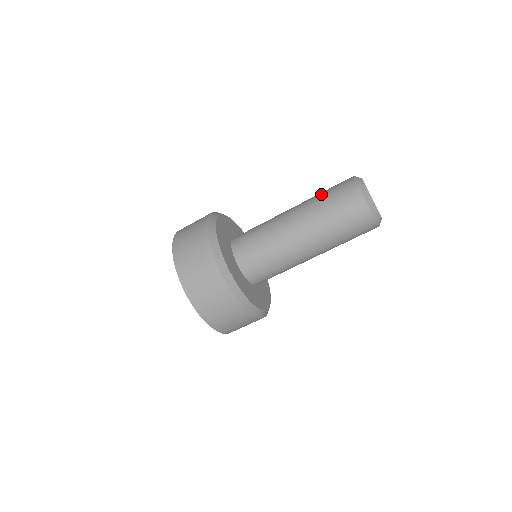
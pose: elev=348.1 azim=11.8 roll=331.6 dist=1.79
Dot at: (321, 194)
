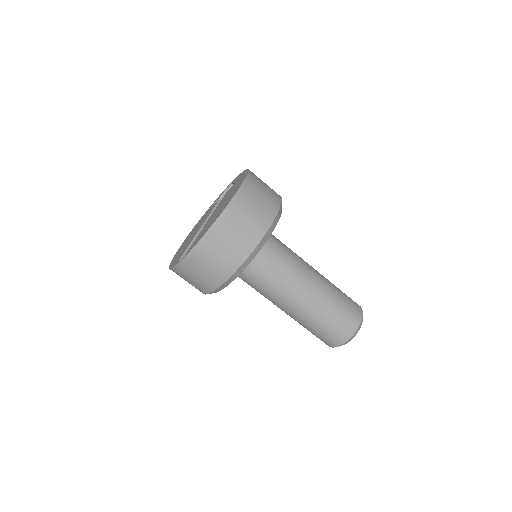
Dot at: occluded
